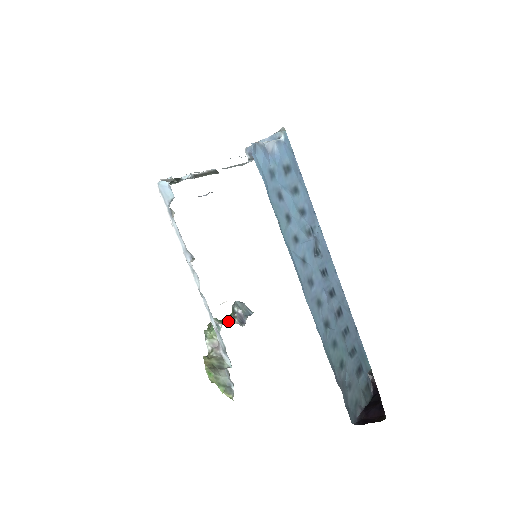
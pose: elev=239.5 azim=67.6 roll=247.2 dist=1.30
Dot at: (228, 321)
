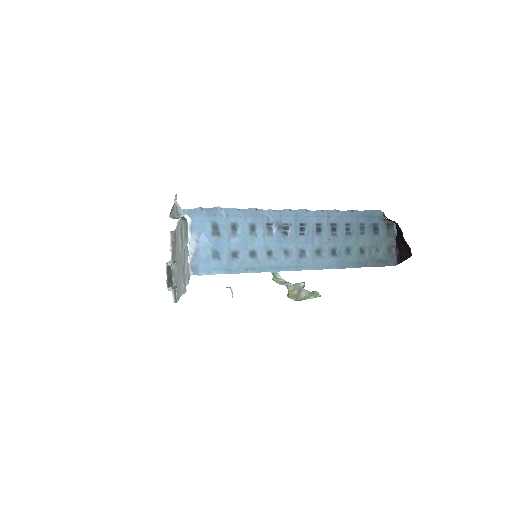
Dot at: occluded
